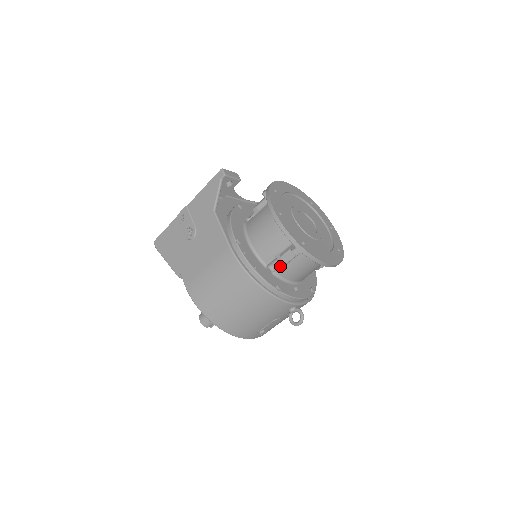
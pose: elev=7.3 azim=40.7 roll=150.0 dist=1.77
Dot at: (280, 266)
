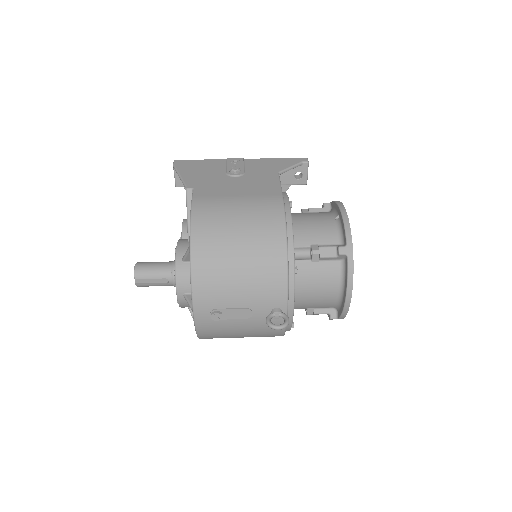
Dot at: (305, 259)
